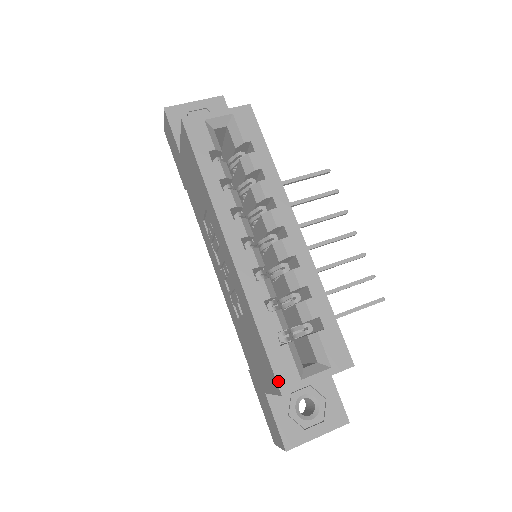
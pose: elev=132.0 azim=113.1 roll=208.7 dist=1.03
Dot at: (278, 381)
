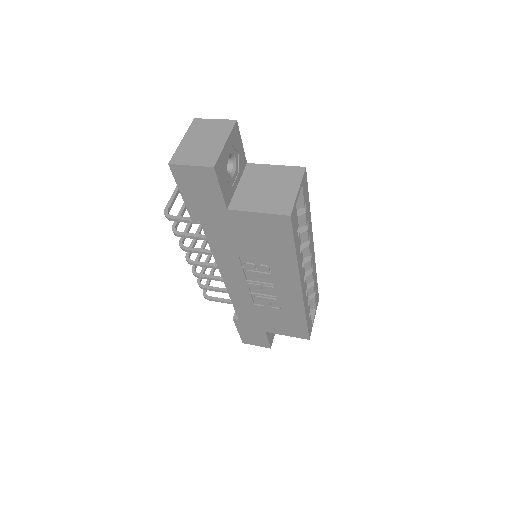
Dot at: (309, 335)
